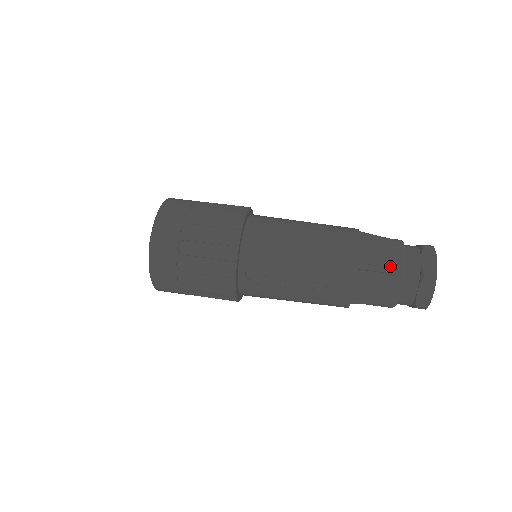
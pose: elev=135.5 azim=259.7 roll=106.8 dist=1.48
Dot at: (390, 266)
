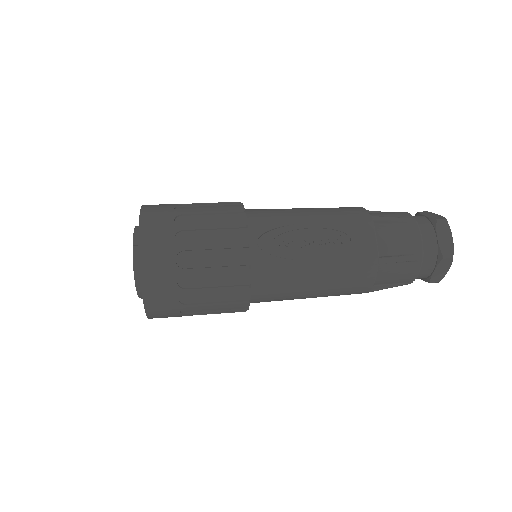
Dot at: (401, 218)
